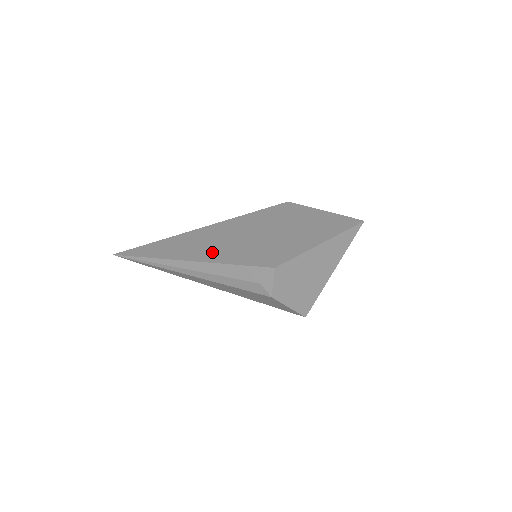
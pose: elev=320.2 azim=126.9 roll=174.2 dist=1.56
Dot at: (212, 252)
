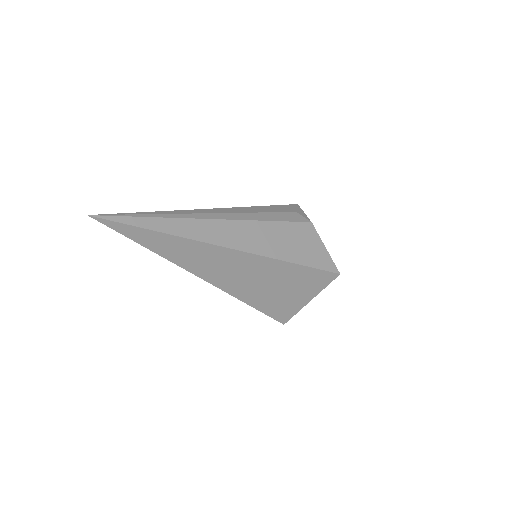
Dot at: occluded
